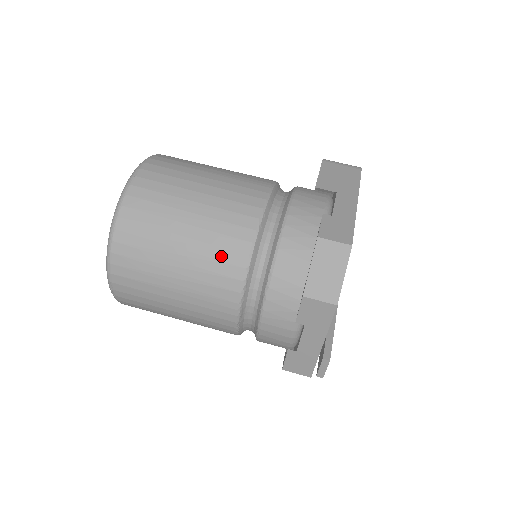
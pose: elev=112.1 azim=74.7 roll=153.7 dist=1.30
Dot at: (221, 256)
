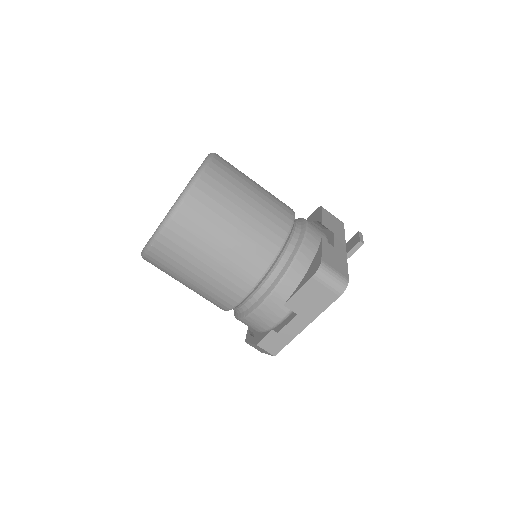
Dot at: occluded
